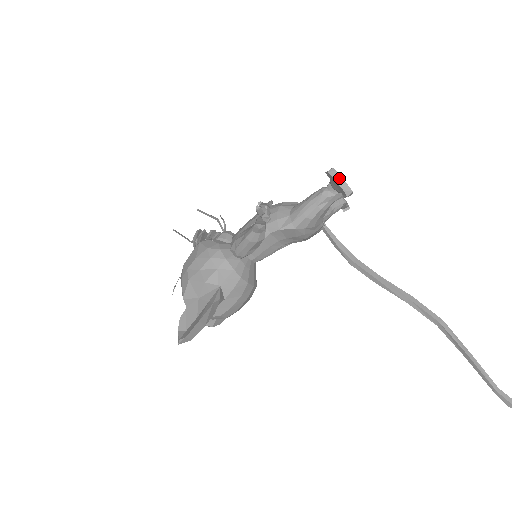
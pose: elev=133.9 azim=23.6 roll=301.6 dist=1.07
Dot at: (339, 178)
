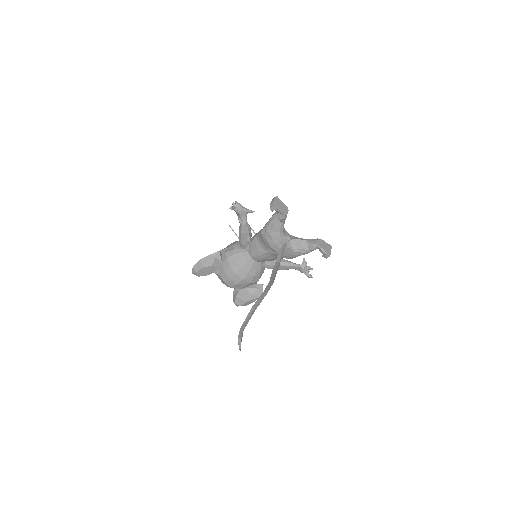
Dot at: (273, 200)
